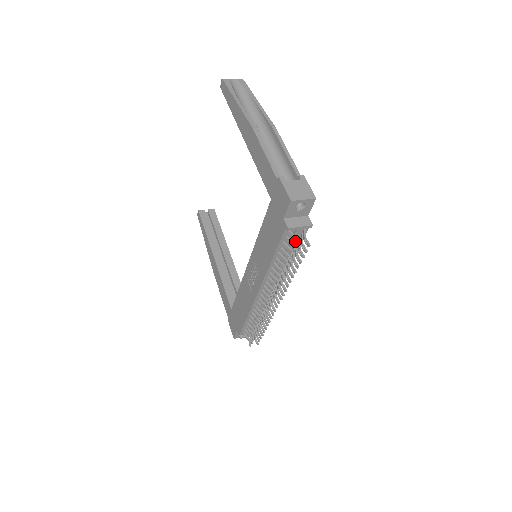
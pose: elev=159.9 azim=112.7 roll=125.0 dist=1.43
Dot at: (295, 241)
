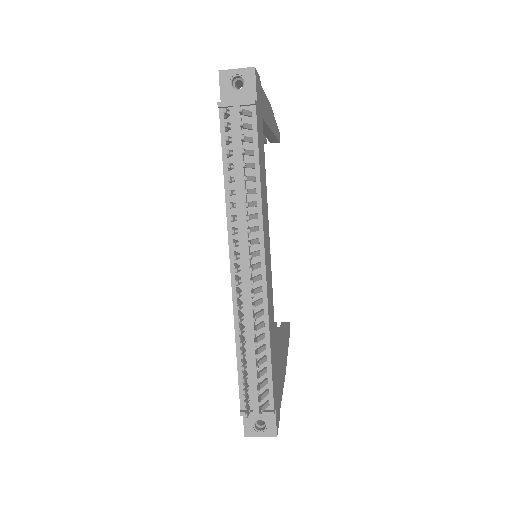
Dot at: (227, 115)
